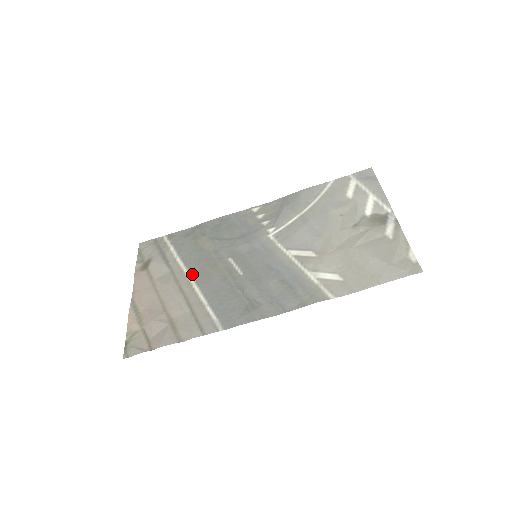
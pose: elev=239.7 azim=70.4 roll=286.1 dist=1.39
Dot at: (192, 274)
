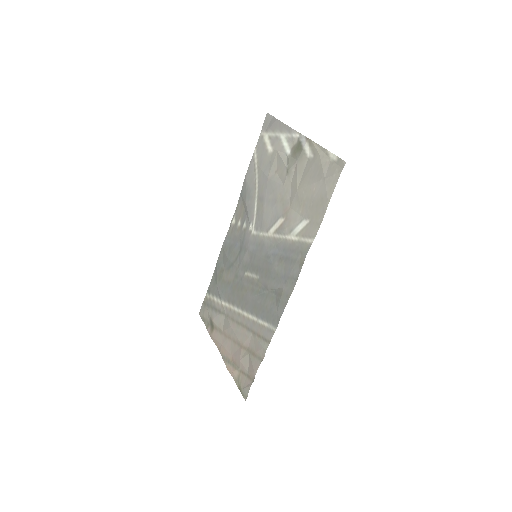
Dot at: (236, 306)
